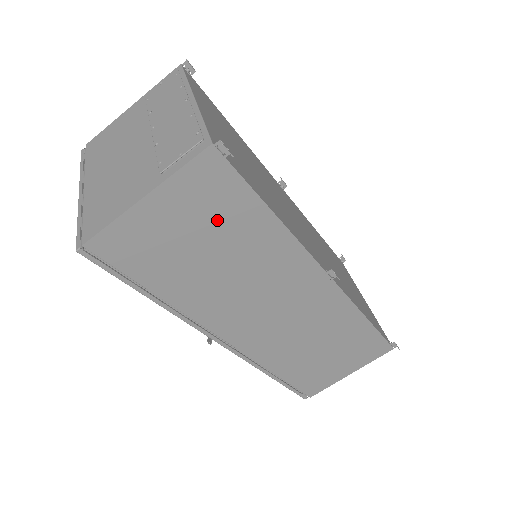
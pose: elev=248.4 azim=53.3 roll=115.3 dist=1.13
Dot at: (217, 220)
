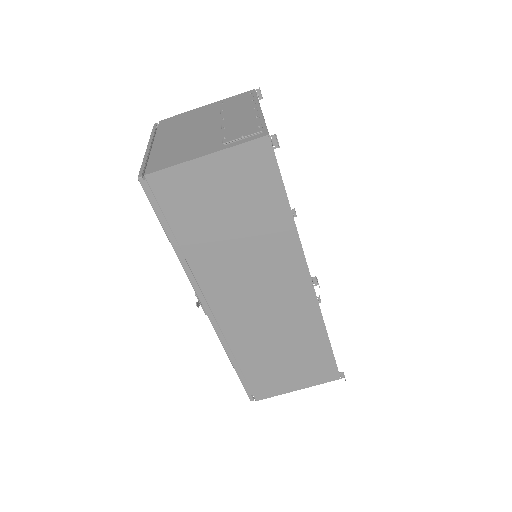
Dot at: (248, 196)
